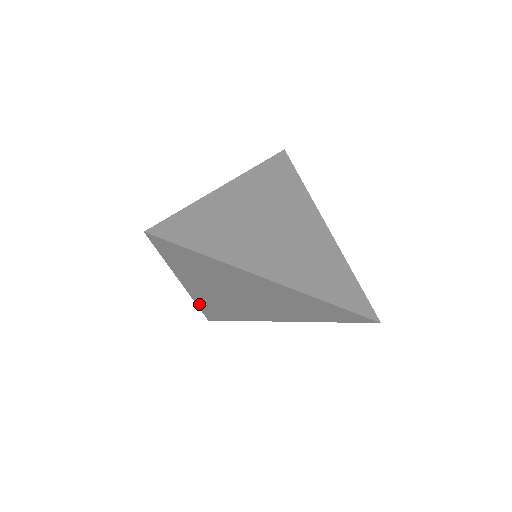
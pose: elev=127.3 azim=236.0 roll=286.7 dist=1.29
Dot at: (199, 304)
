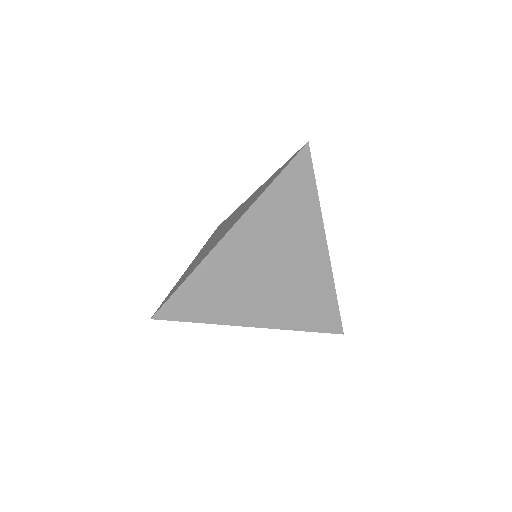
Dot at: occluded
